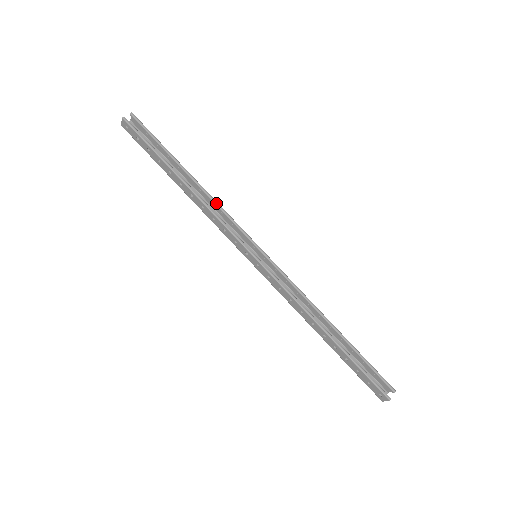
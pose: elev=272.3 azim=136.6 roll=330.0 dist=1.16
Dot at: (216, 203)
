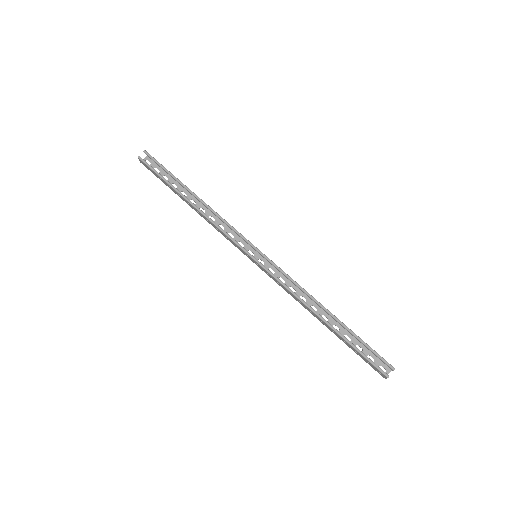
Dot at: (217, 215)
